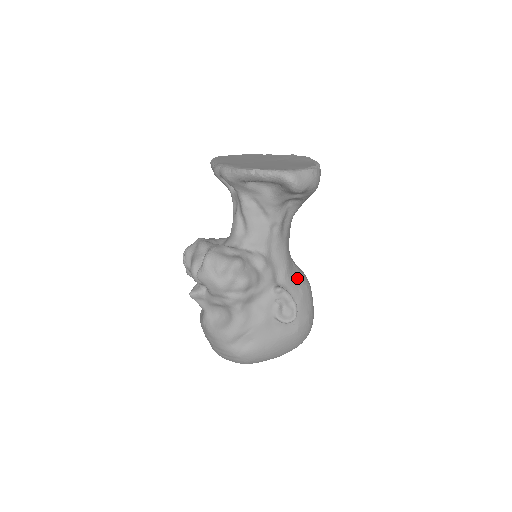
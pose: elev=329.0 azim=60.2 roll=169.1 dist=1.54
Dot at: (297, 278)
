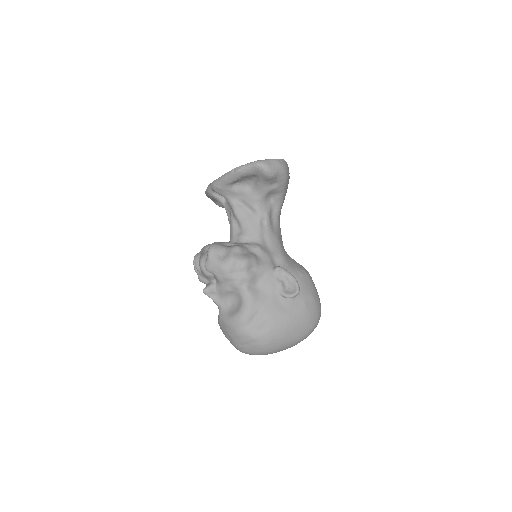
Dot at: (295, 265)
